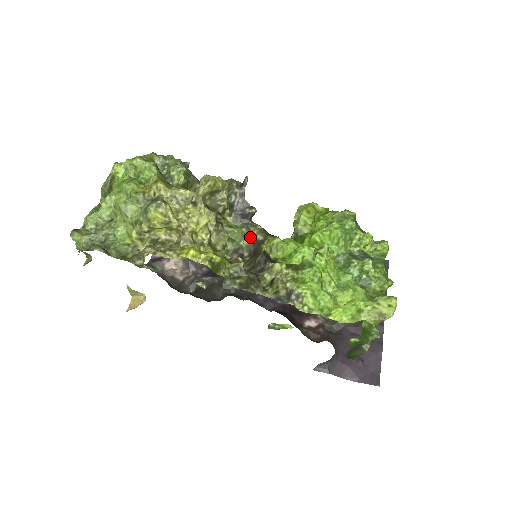
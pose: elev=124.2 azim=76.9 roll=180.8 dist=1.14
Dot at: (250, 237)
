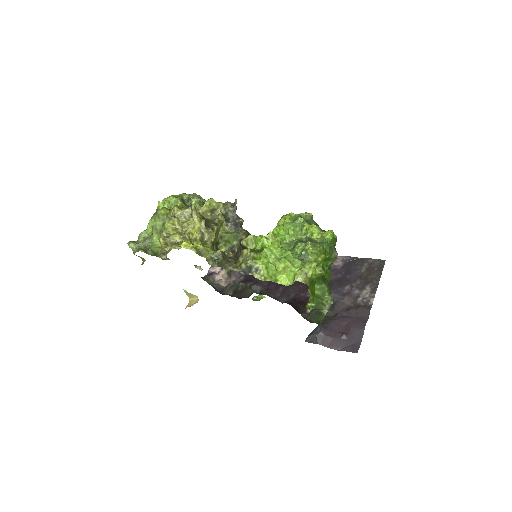
Dot at: (238, 238)
